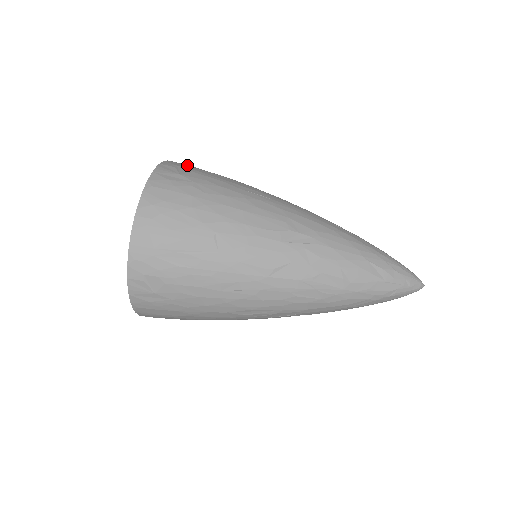
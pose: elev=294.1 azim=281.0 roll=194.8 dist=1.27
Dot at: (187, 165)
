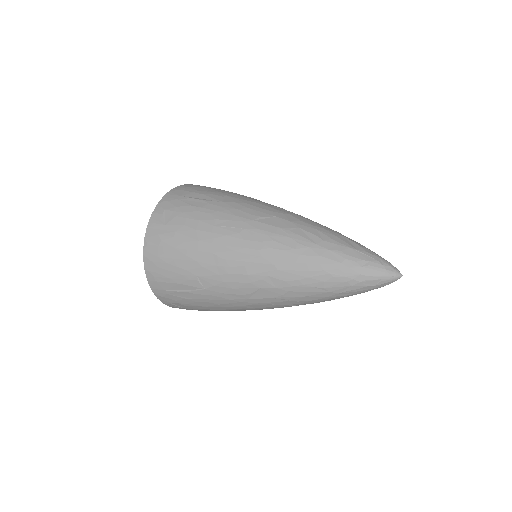
Dot at: occluded
